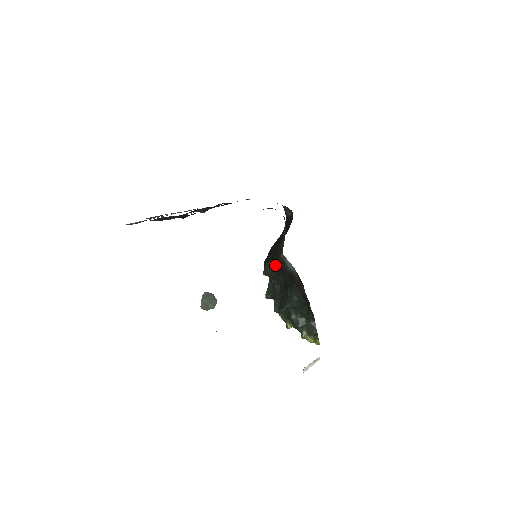
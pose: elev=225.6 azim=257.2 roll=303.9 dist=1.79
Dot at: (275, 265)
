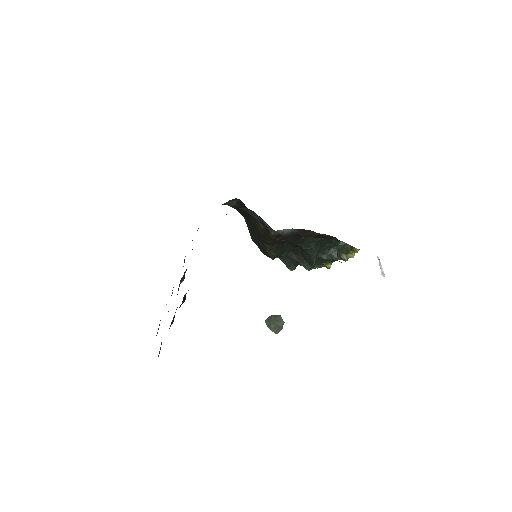
Dot at: (273, 244)
